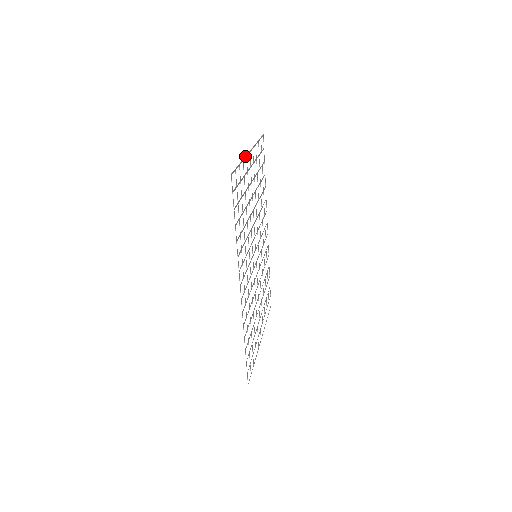
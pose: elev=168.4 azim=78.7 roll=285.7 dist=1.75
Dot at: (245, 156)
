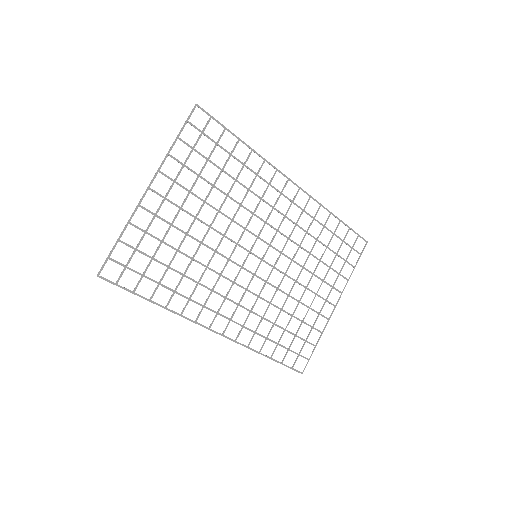
Dot at: (134, 210)
